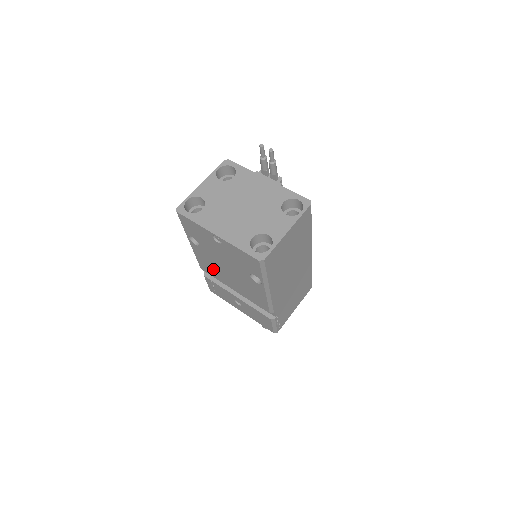
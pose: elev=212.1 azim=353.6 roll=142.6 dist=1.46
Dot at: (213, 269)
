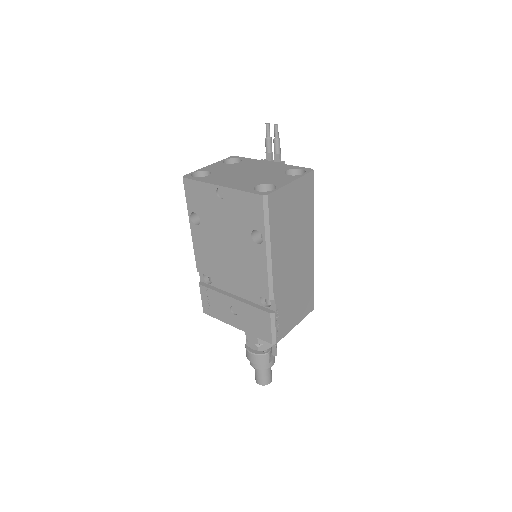
Dot at: (211, 259)
